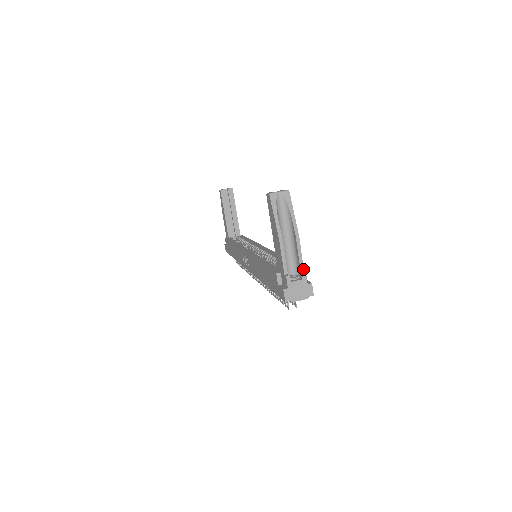
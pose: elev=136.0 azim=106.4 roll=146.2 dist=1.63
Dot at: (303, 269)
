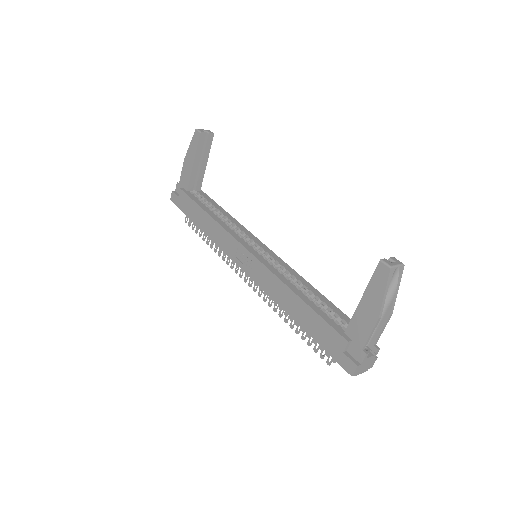
Dot at: (376, 343)
